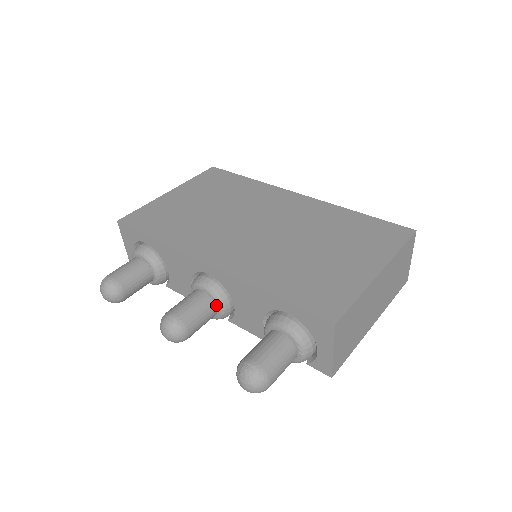
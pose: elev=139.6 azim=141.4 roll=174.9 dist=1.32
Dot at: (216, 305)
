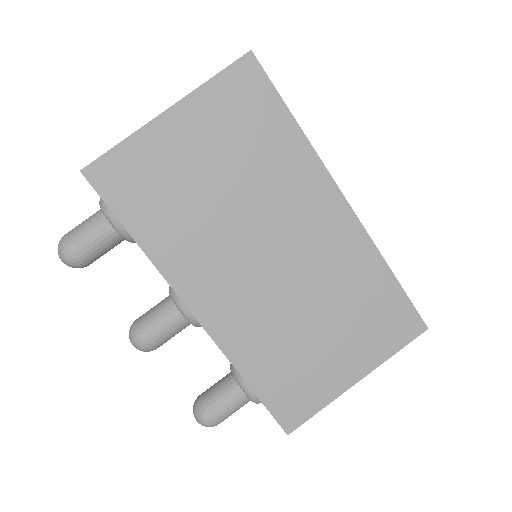
Dot at: occluded
